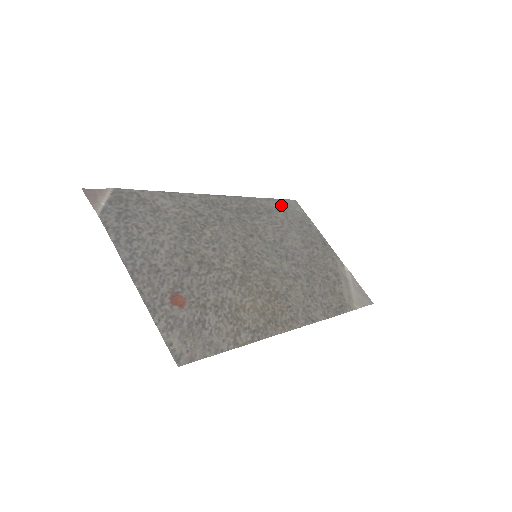
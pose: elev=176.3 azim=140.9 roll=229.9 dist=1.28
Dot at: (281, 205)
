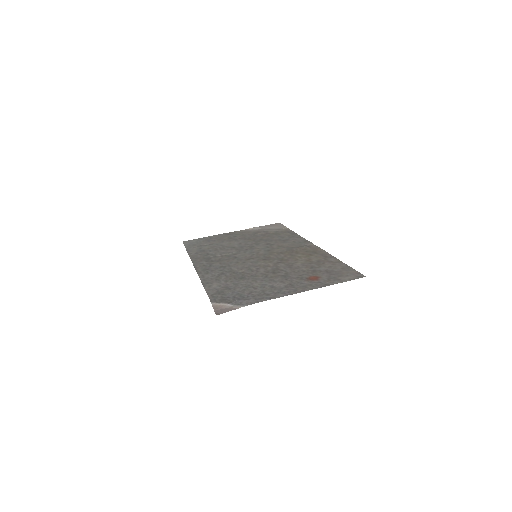
Dot at: (192, 247)
